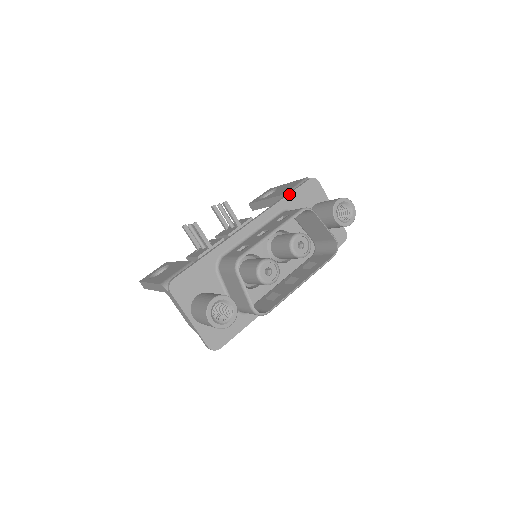
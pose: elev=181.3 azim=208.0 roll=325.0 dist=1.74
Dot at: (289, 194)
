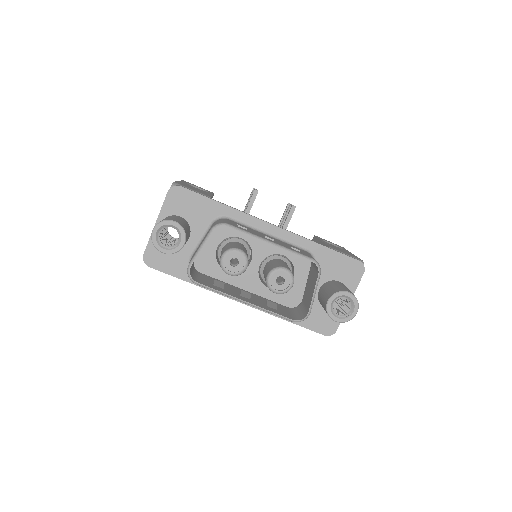
Dot at: (330, 248)
